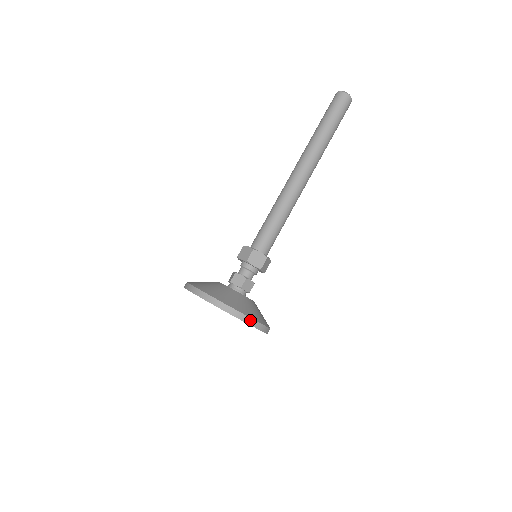
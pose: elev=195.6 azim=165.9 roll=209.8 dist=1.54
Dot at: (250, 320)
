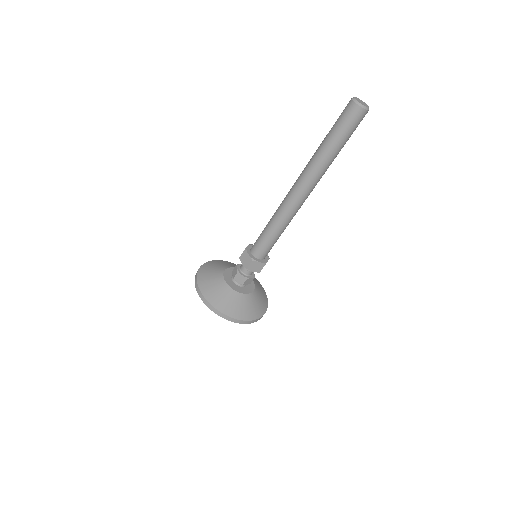
Dot at: (211, 306)
